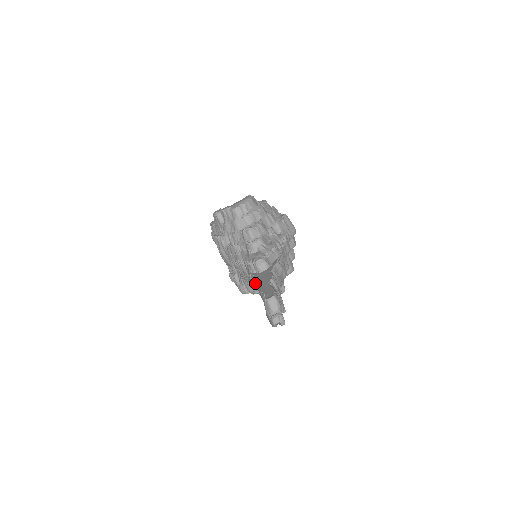
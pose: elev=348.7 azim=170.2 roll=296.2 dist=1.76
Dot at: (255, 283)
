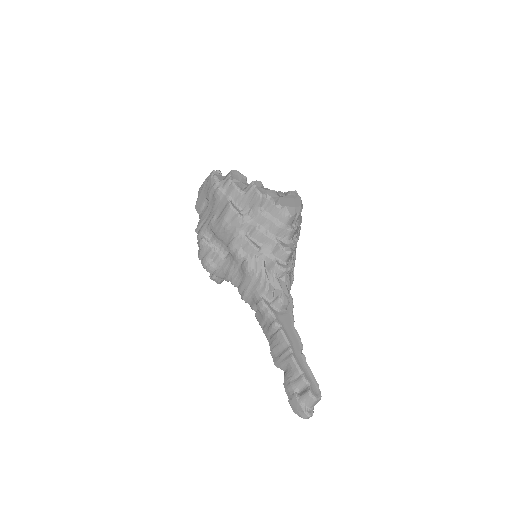
Dot at: (274, 327)
